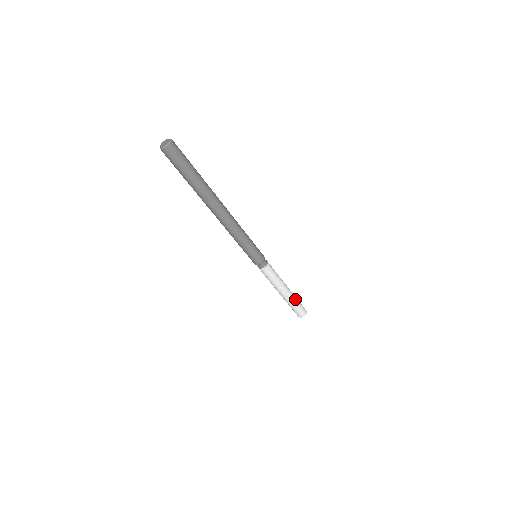
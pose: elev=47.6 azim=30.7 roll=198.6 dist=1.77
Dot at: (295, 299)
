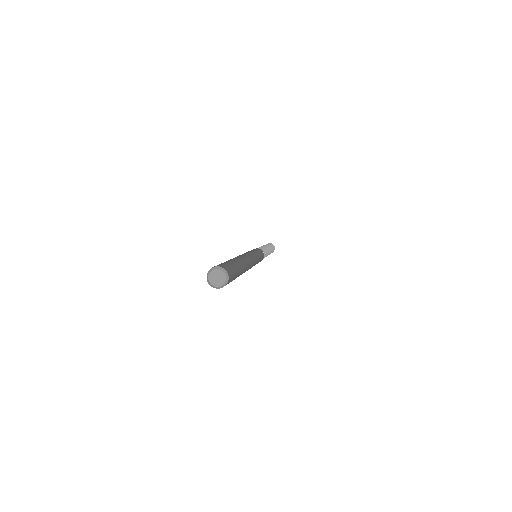
Dot at: (271, 252)
